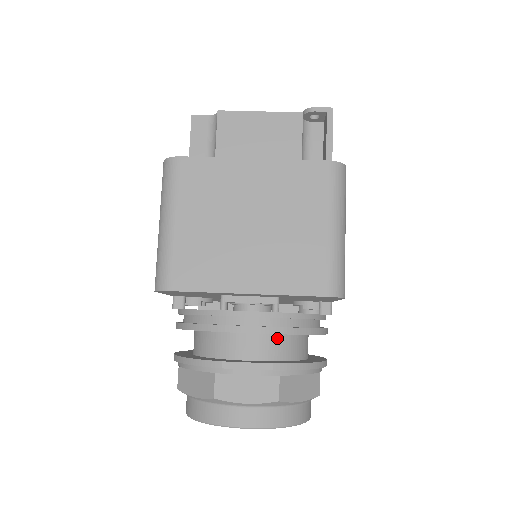
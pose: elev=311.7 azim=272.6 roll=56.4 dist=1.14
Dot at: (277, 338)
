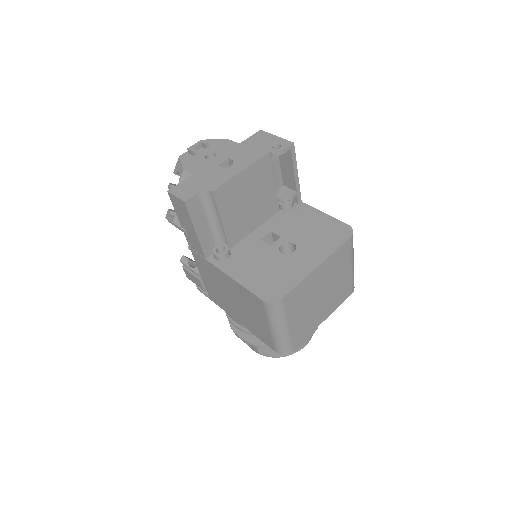
Dot at: occluded
